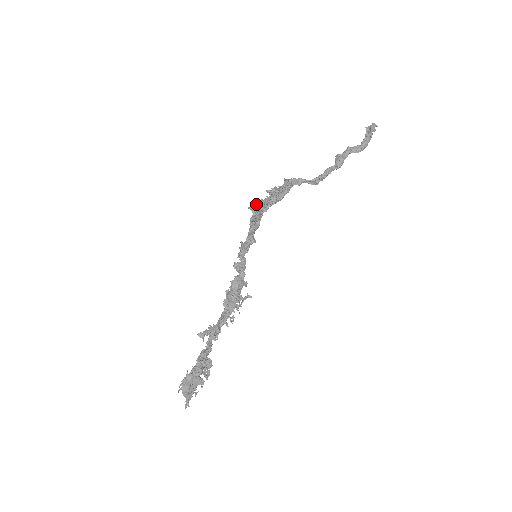
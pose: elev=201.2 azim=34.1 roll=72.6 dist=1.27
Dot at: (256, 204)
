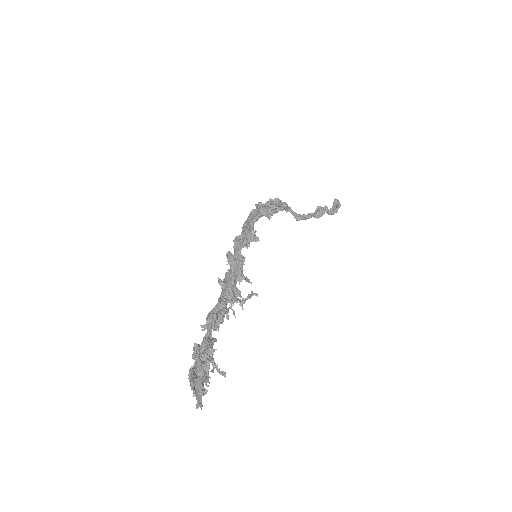
Dot at: (263, 205)
